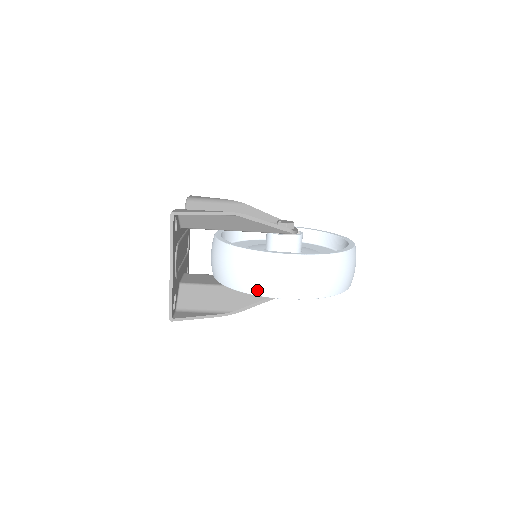
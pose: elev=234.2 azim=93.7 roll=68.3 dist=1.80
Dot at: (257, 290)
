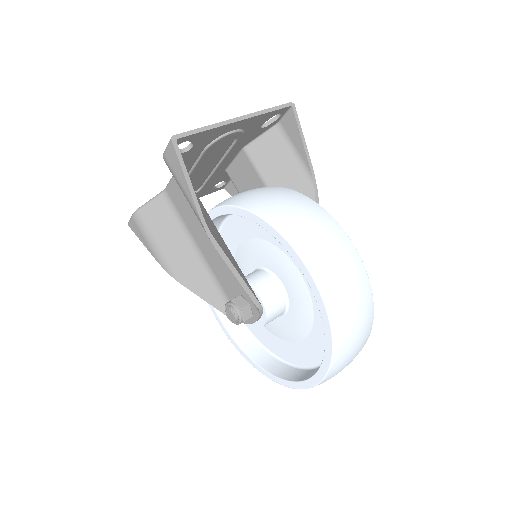
Dot at: (288, 228)
